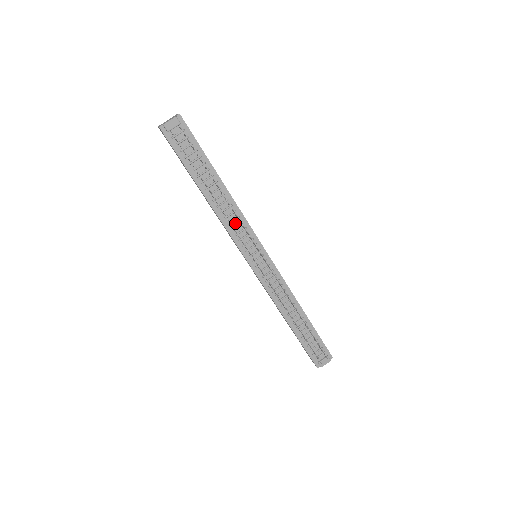
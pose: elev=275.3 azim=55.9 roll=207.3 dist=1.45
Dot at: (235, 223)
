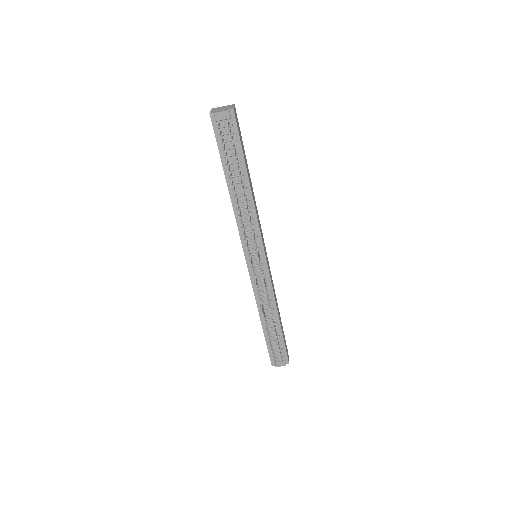
Dot at: (247, 223)
